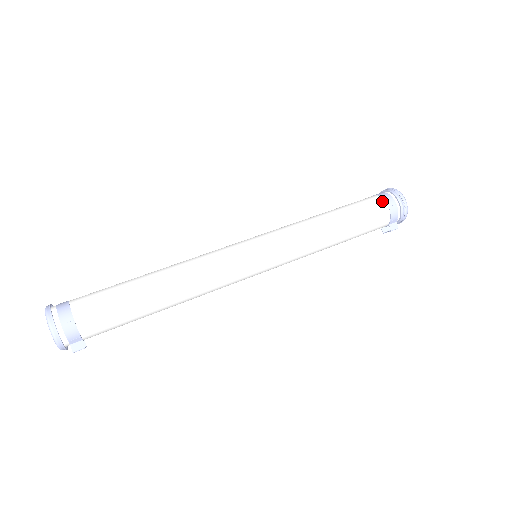
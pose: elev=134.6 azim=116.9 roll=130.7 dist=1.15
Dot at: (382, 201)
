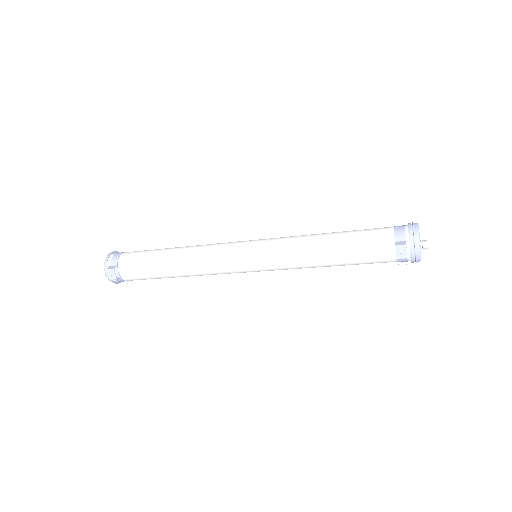
Dot at: occluded
